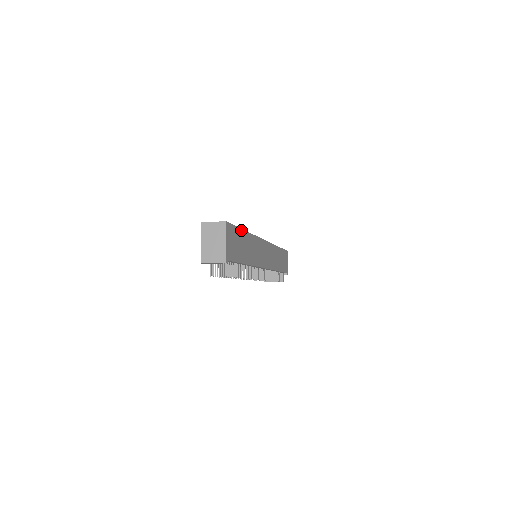
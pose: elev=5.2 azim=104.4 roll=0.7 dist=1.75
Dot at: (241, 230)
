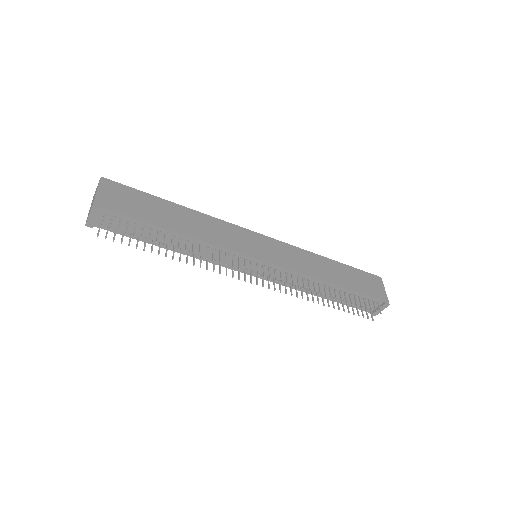
Dot at: (158, 198)
